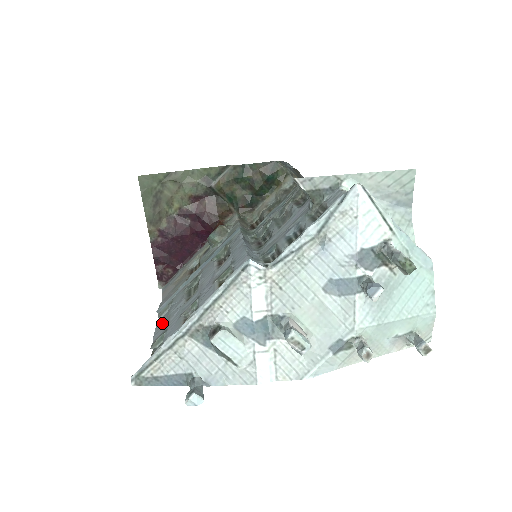
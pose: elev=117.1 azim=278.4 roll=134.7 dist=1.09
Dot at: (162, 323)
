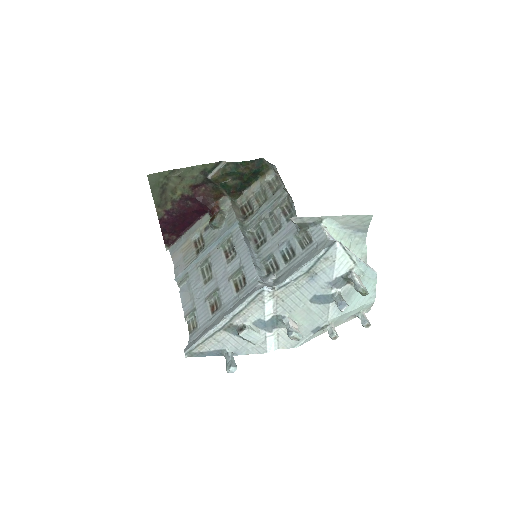
Dot at: (186, 297)
